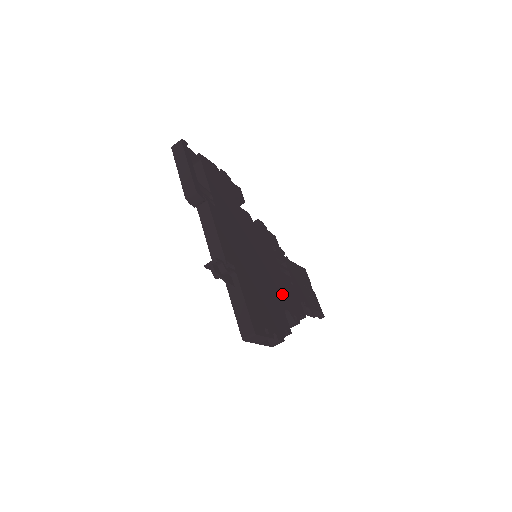
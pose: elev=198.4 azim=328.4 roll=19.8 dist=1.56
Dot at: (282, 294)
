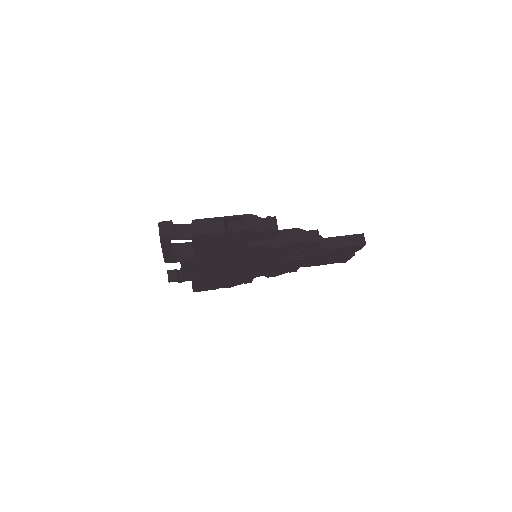
Dot at: (265, 272)
